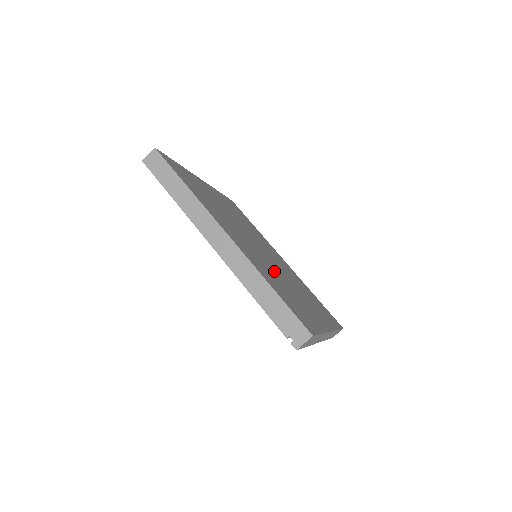
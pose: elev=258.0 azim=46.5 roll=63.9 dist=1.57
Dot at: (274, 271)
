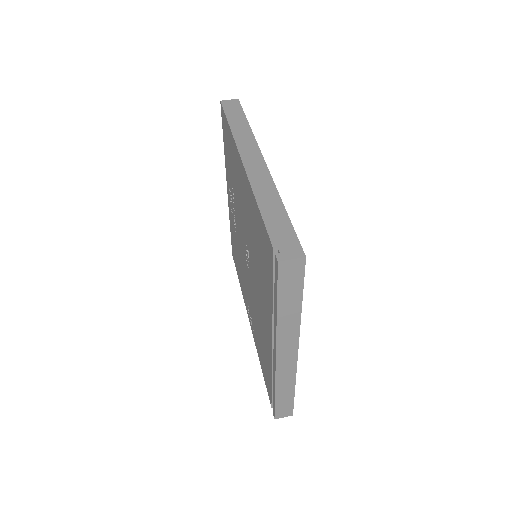
Dot at: occluded
